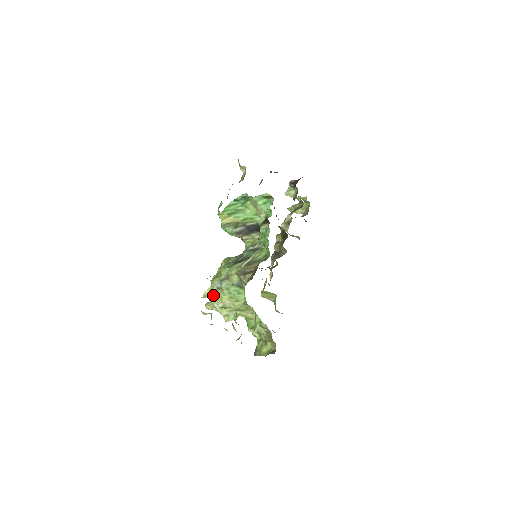
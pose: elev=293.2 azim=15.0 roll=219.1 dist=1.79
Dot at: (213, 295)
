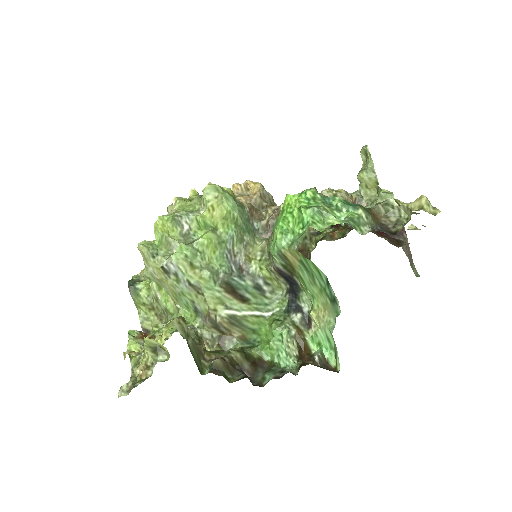
Dot at: (163, 259)
